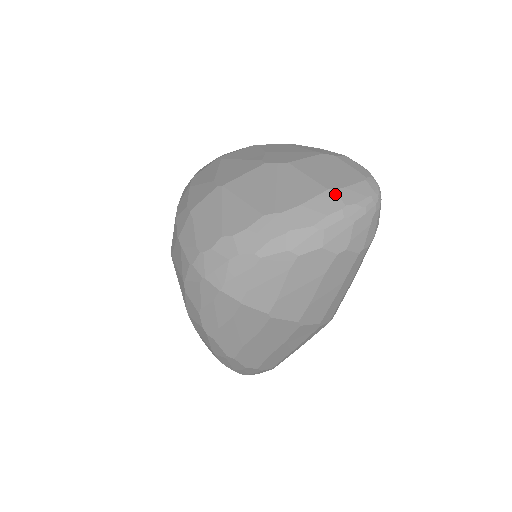
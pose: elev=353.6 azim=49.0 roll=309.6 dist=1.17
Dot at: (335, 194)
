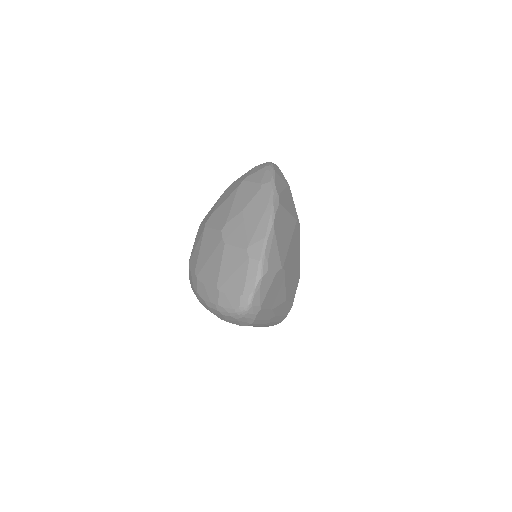
Dot at: (218, 293)
